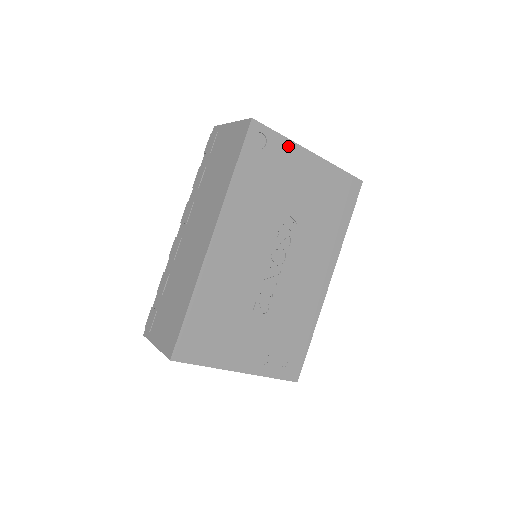
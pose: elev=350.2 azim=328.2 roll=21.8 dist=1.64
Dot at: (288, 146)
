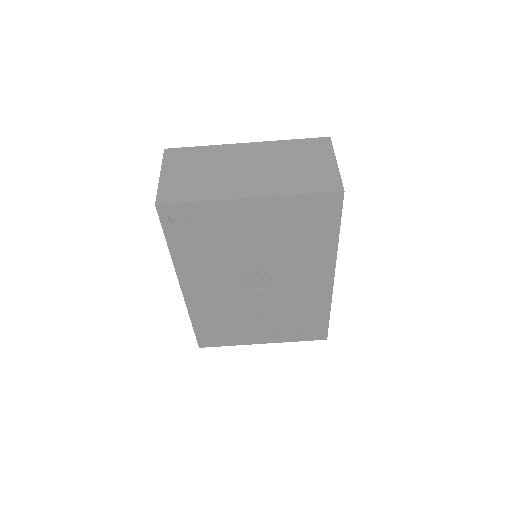
Dot at: (213, 206)
